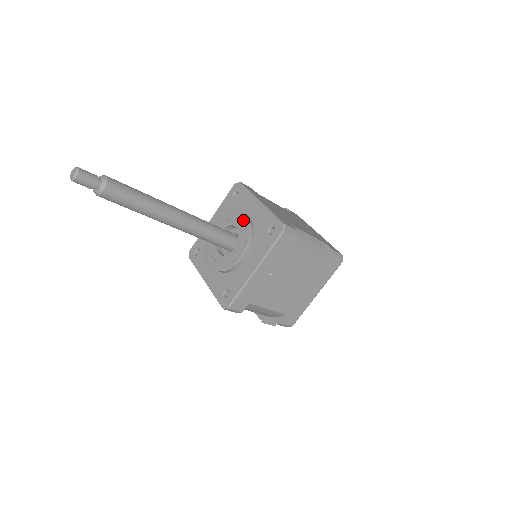
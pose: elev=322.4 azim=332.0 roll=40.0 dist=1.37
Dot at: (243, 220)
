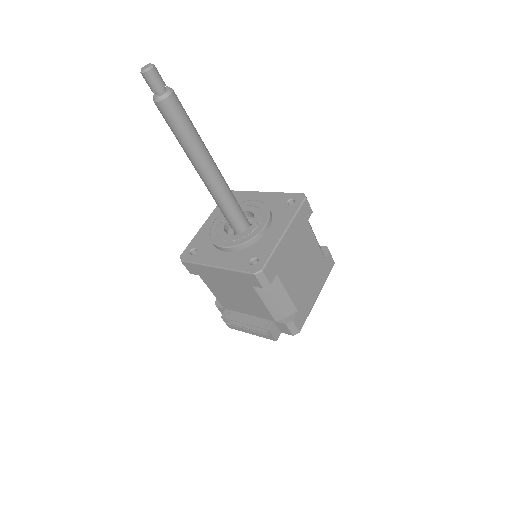
Dot at: (254, 203)
